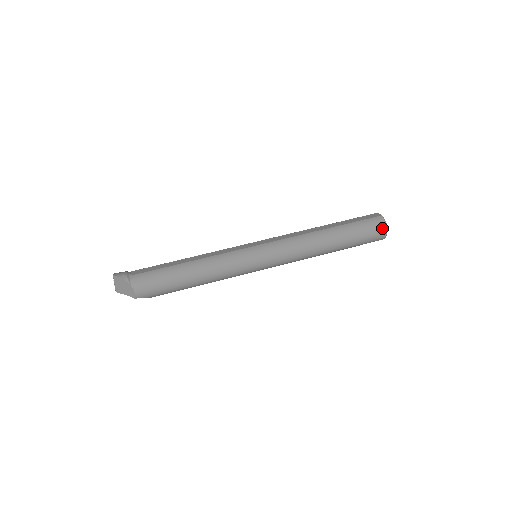
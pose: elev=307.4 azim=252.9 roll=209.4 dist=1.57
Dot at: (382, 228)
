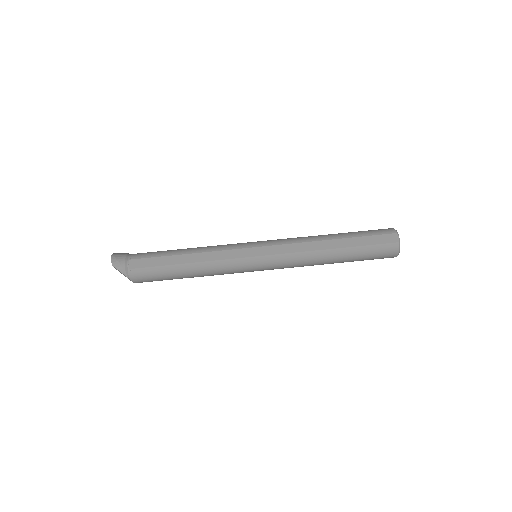
Dot at: (393, 255)
